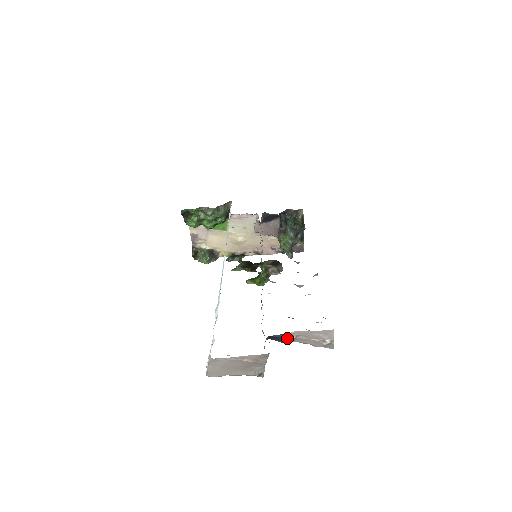
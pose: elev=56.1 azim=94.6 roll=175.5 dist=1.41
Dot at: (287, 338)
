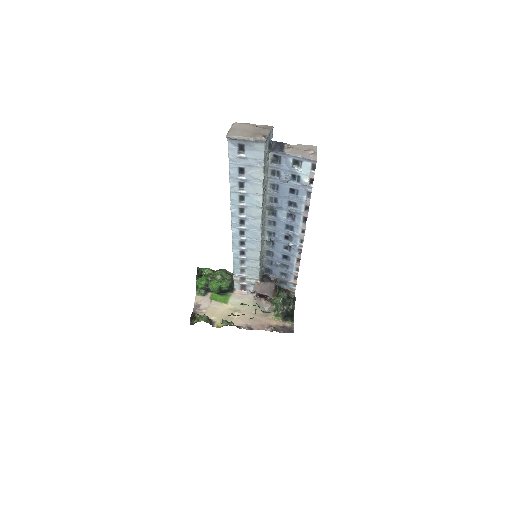
Dot at: (284, 146)
